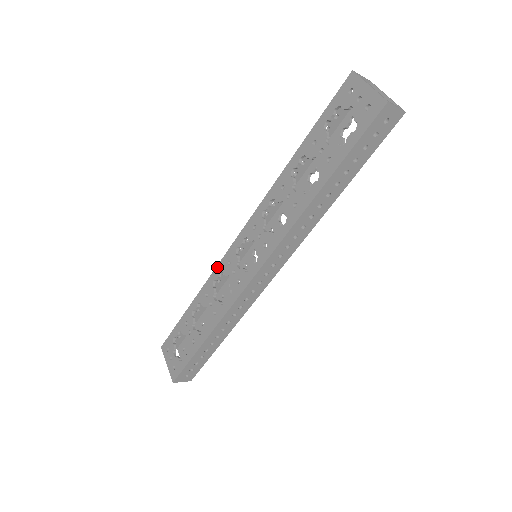
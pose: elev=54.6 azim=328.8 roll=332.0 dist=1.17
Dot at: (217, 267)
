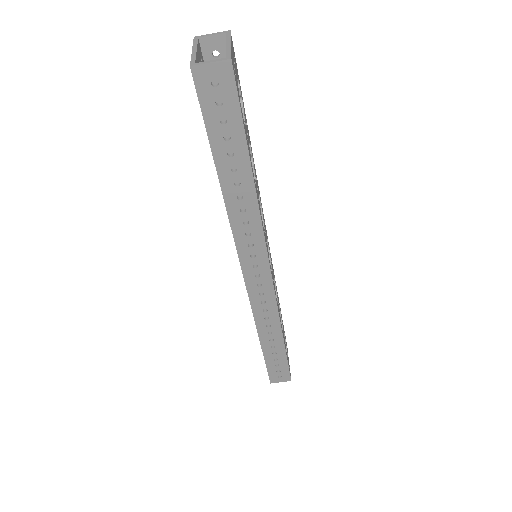
Dot at: occluded
